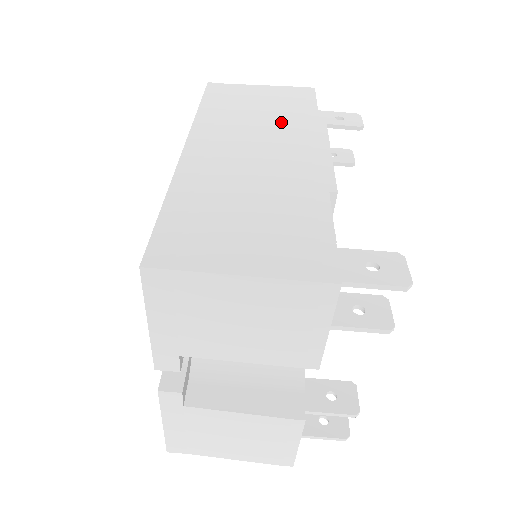
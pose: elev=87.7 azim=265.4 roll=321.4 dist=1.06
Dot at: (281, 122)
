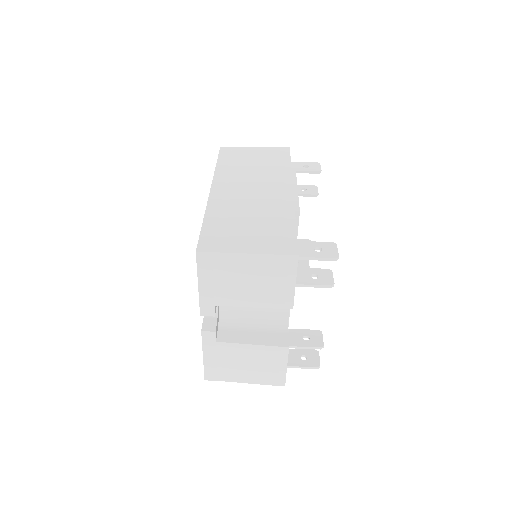
Dot at: (268, 172)
